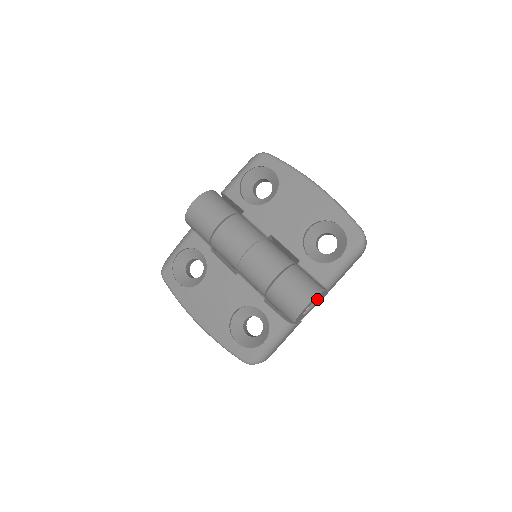
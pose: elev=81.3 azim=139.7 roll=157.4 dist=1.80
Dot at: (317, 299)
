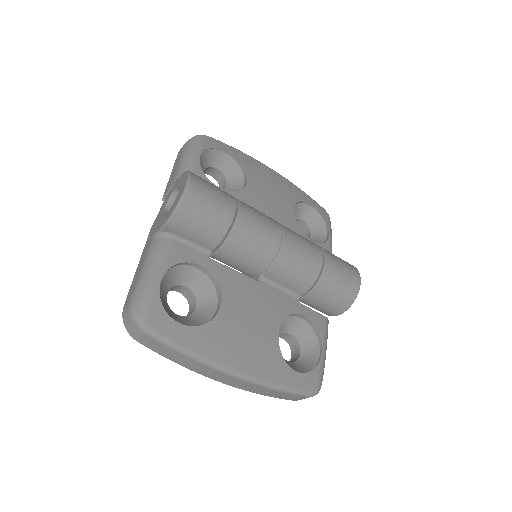
Dot at: occluded
